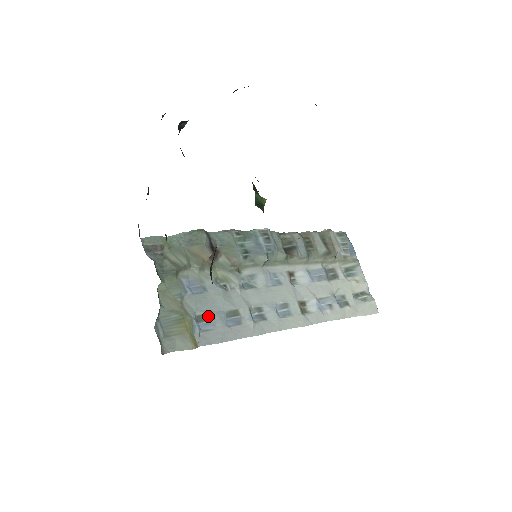
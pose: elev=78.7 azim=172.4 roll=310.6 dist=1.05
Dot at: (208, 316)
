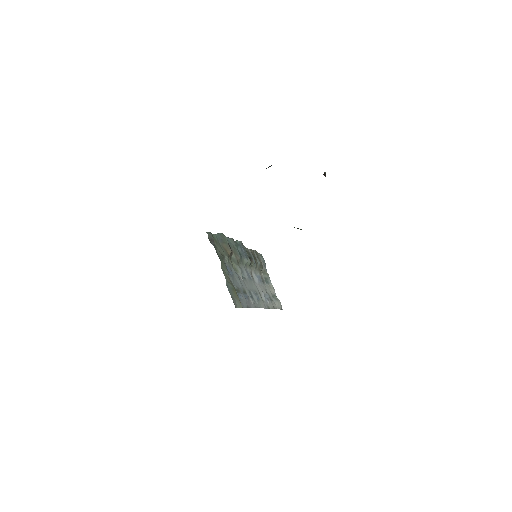
Dot at: (239, 290)
